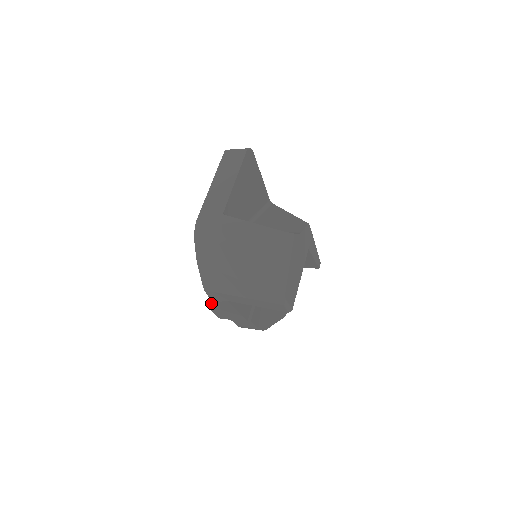
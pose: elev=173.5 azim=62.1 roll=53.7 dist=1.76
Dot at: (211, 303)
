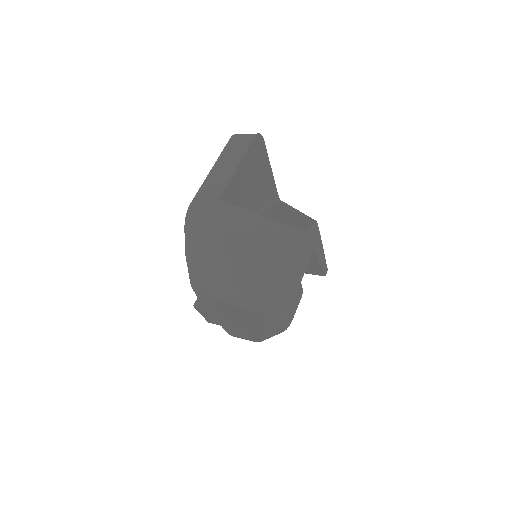
Dot at: (199, 303)
